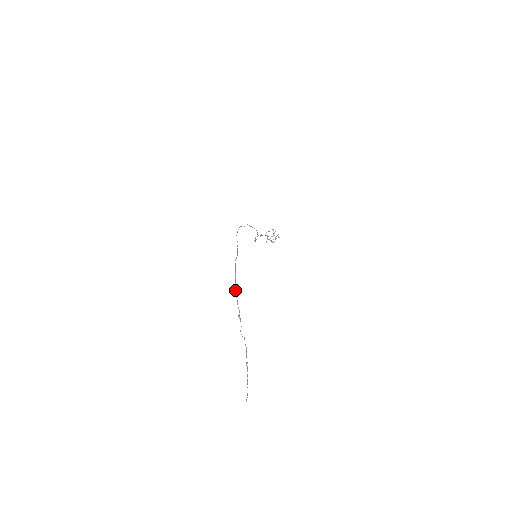
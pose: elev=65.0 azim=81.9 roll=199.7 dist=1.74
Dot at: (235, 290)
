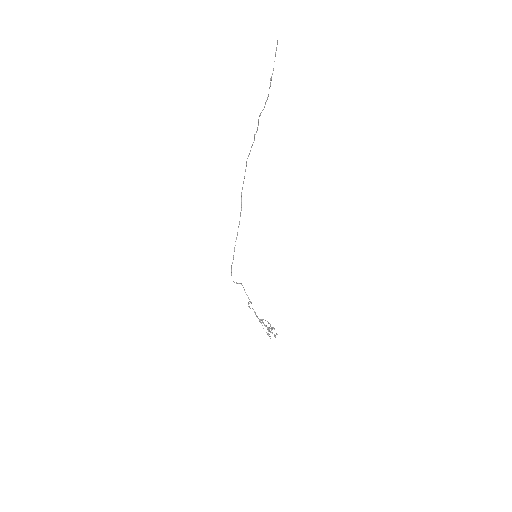
Dot at: (246, 162)
